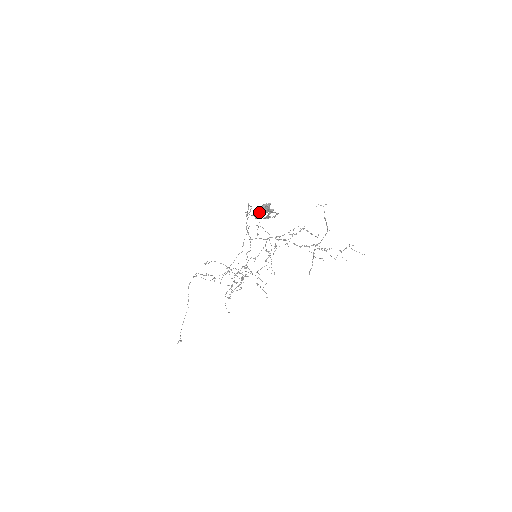
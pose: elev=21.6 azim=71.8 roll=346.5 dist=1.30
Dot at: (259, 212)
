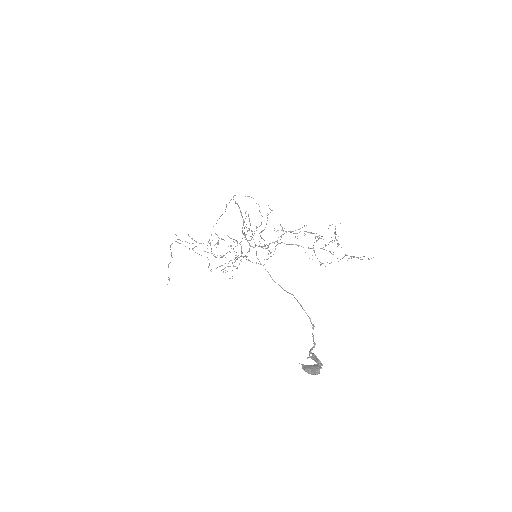
Dot at: (309, 371)
